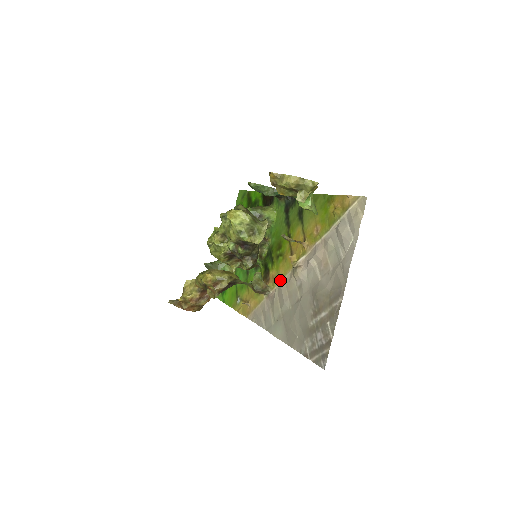
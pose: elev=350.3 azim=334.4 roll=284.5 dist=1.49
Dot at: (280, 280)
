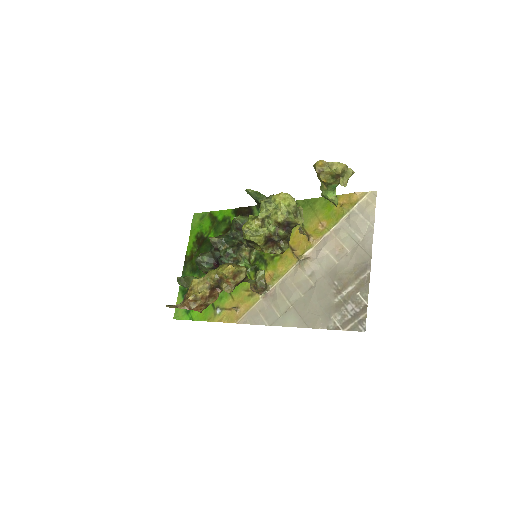
Dot at: (281, 276)
